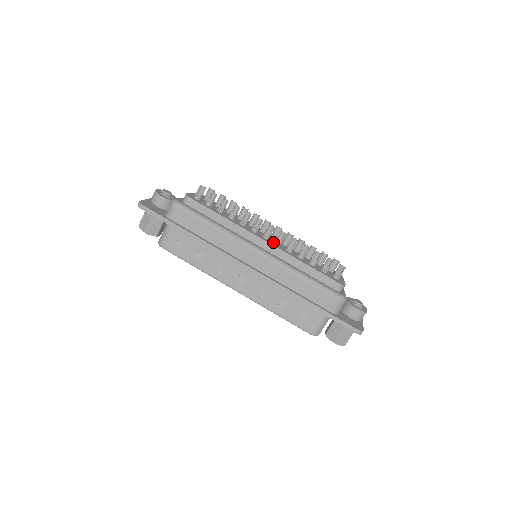
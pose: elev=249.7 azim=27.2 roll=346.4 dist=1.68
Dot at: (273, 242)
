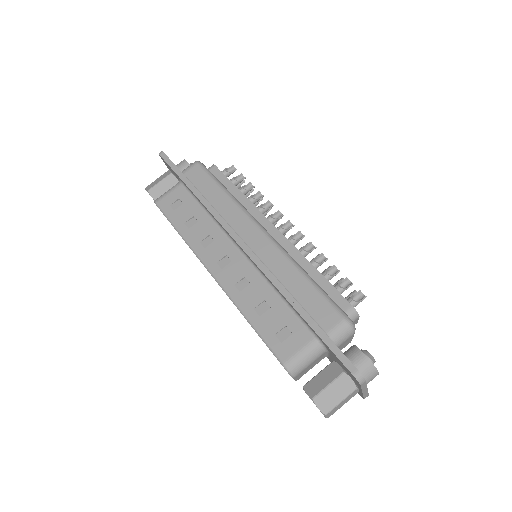
Dot at: occluded
